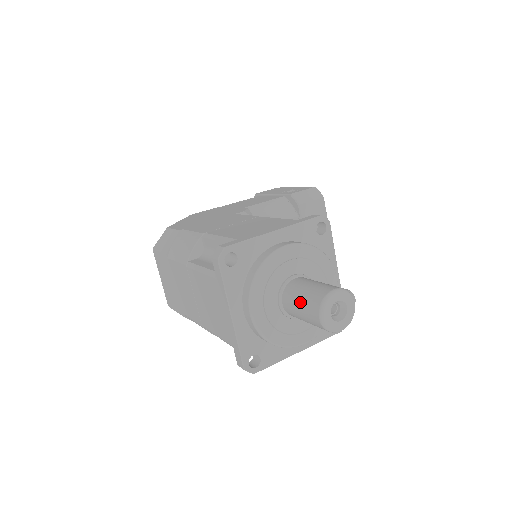
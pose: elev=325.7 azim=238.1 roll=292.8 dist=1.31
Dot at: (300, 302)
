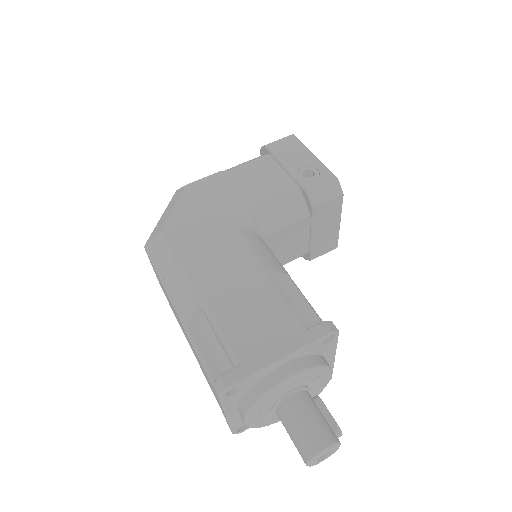
Dot at: (292, 434)
